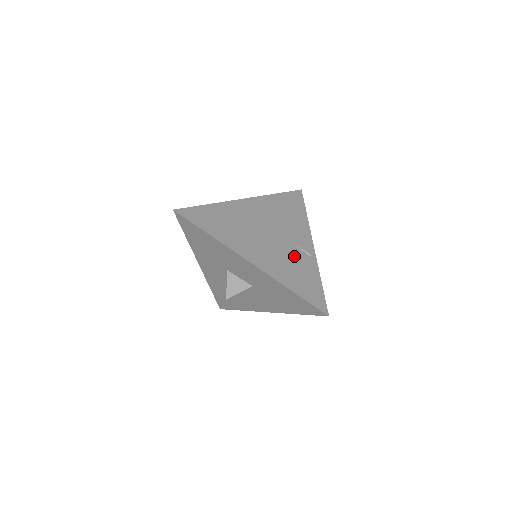
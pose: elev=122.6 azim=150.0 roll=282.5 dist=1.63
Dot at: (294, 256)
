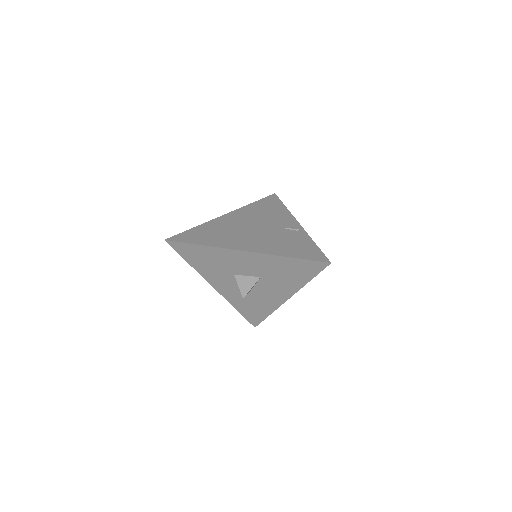
Dot at: (283, 235)
